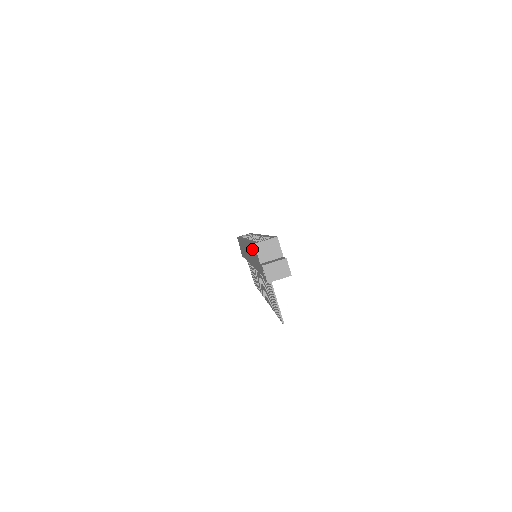
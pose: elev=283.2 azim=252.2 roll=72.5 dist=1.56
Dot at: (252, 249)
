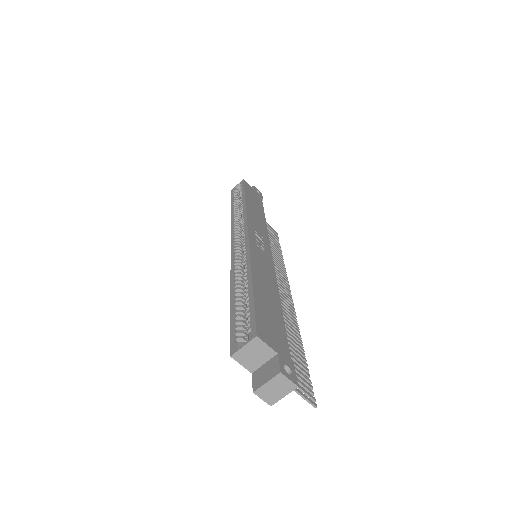
Dot at: occluded
